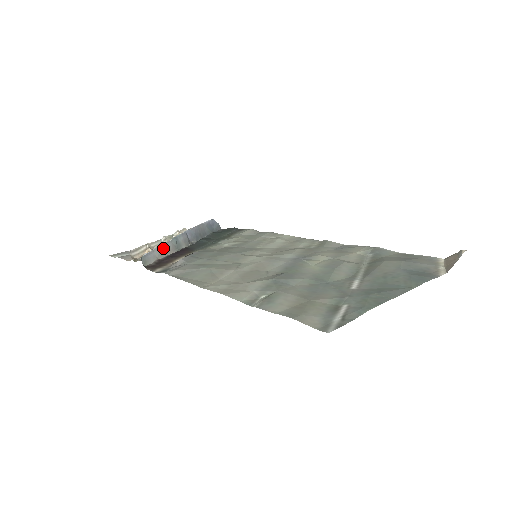
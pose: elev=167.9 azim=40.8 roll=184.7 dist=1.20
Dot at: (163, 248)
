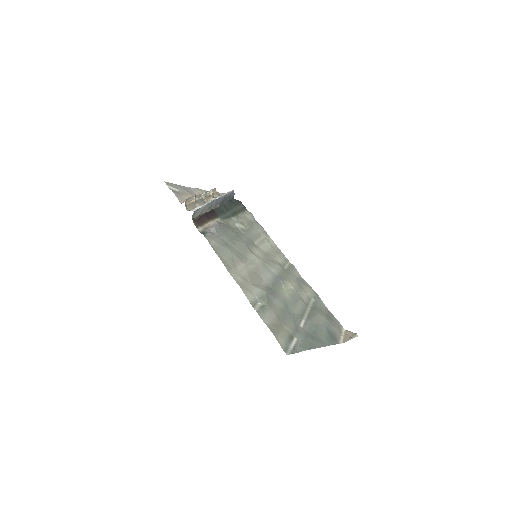
Dot at: (205, 207)
